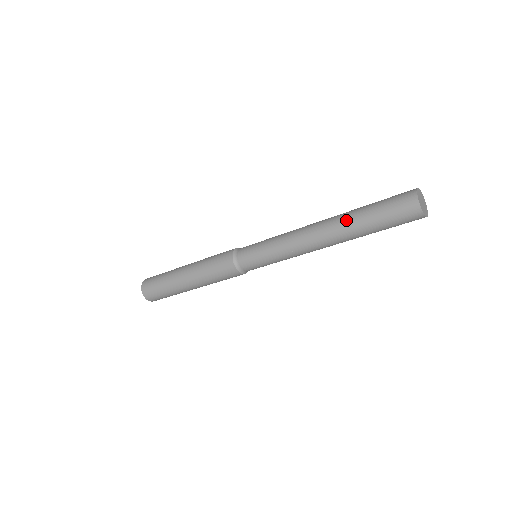
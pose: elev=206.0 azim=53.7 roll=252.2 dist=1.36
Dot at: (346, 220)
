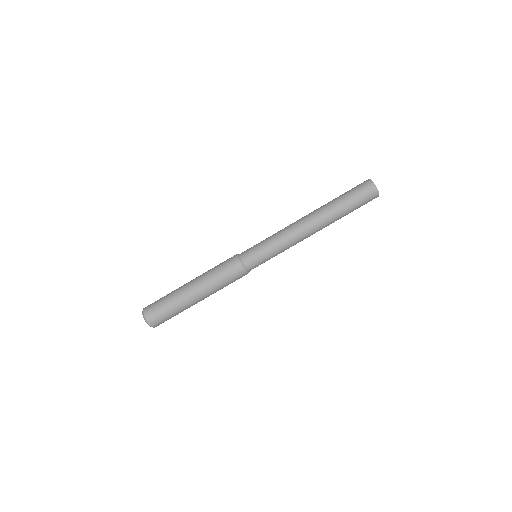
Dot at: (326, 205)
